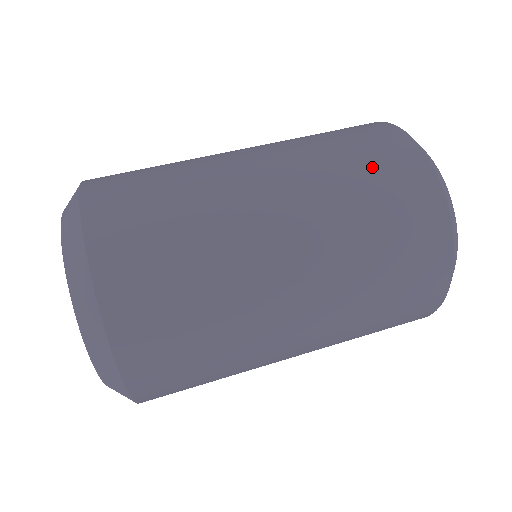
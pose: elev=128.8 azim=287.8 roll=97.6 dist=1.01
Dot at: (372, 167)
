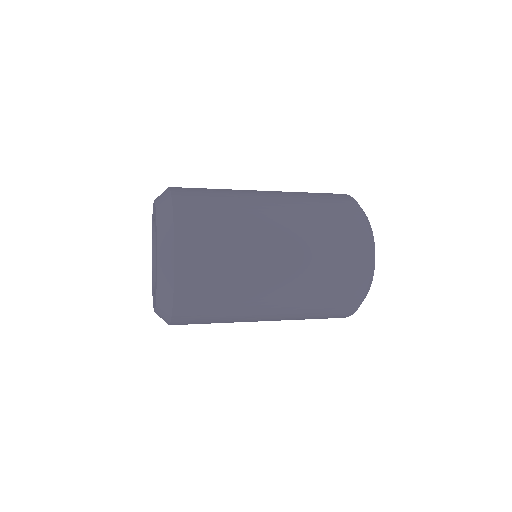
Dot at: occluded
